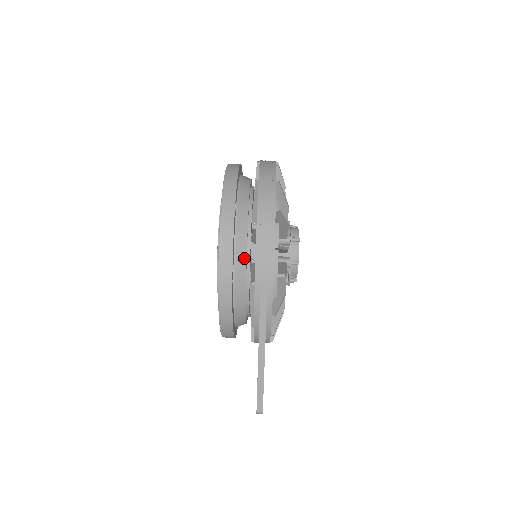
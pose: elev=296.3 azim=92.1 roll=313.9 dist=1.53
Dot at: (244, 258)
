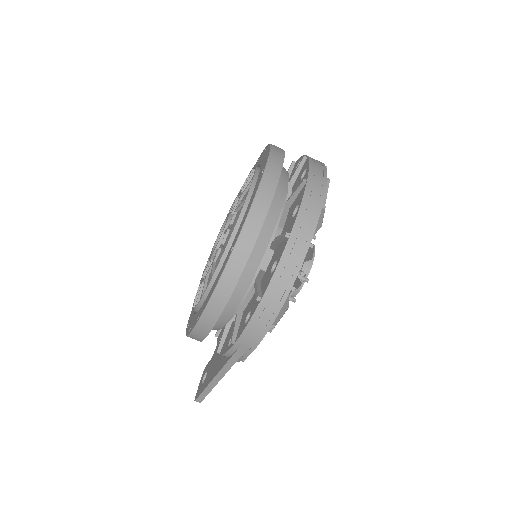
Dot at: (235, 307)
